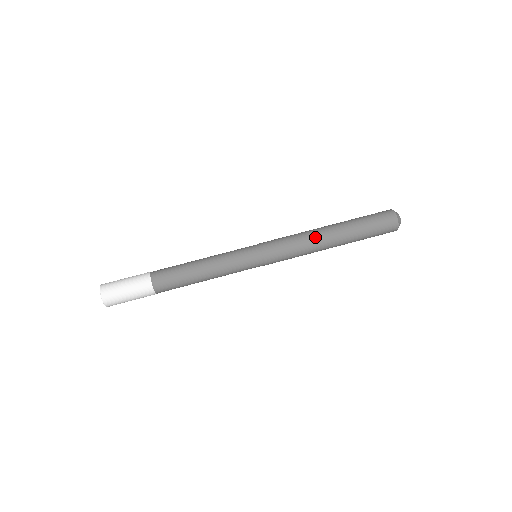
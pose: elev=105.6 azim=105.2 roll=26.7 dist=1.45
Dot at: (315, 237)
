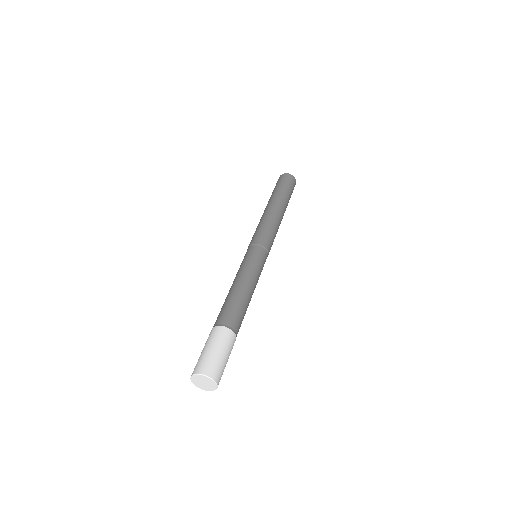
Dot at: (279, 218)
